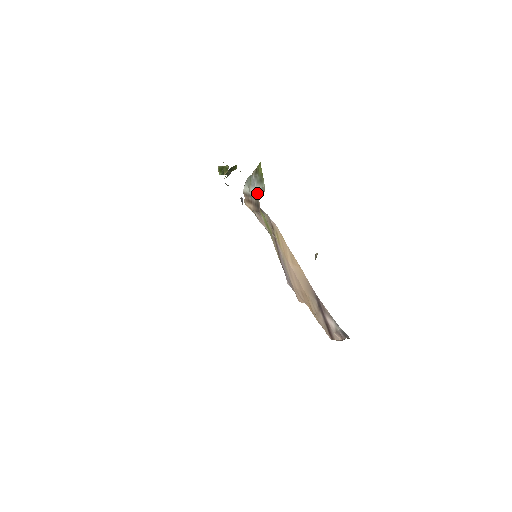
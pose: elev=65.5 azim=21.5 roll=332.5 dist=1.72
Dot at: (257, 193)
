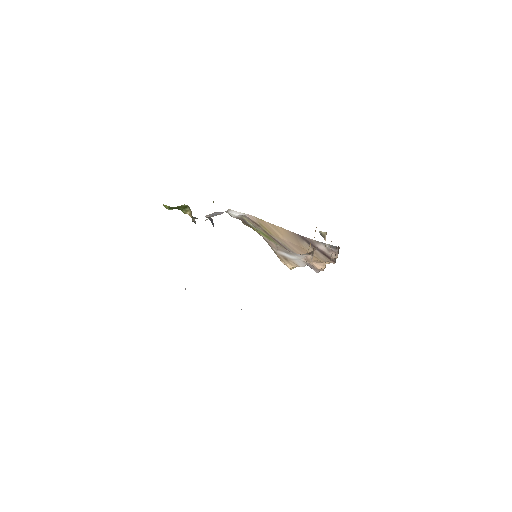
Dot at: occluded
